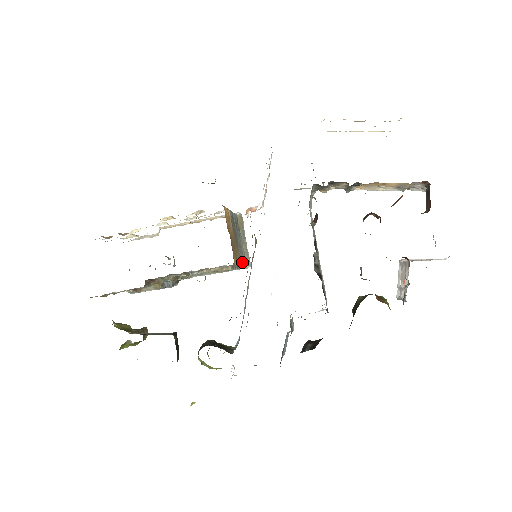
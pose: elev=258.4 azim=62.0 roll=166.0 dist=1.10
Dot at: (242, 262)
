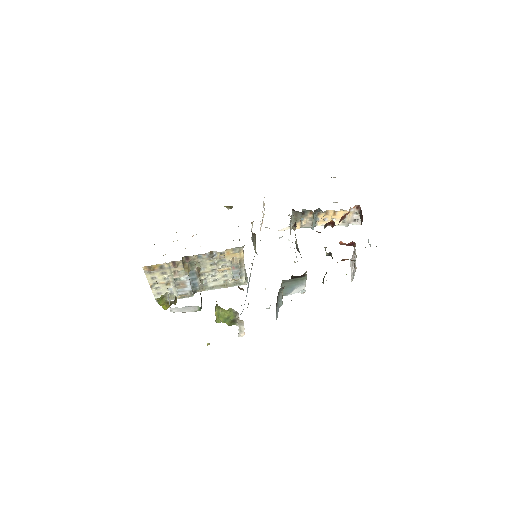
Dot at: (244, 270)
